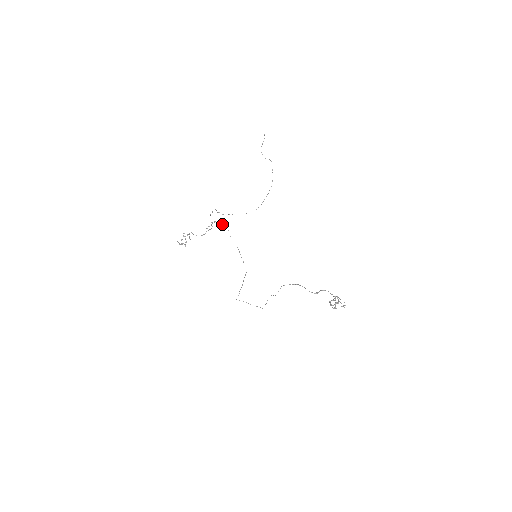
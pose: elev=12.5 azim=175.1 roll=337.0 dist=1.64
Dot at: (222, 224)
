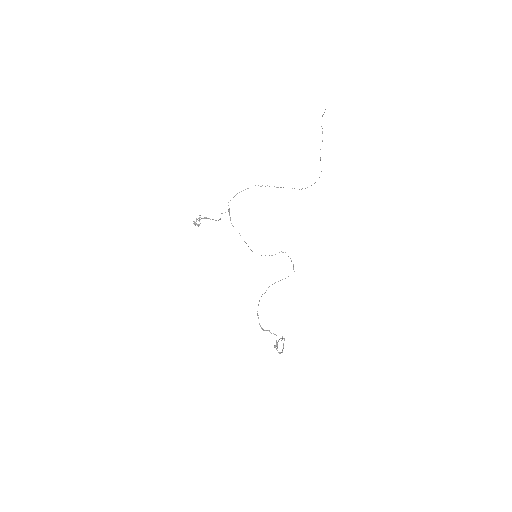
Dot at: (230, 219)
